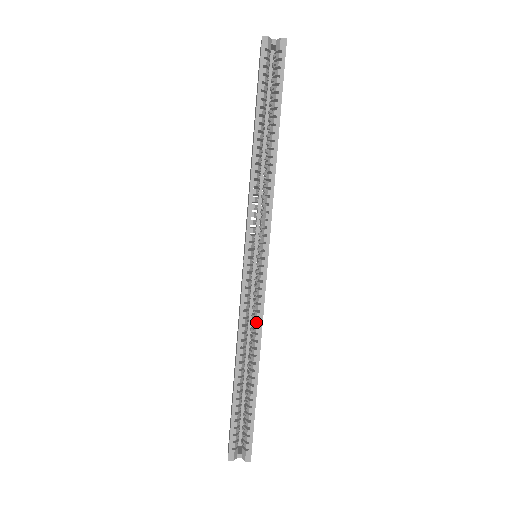
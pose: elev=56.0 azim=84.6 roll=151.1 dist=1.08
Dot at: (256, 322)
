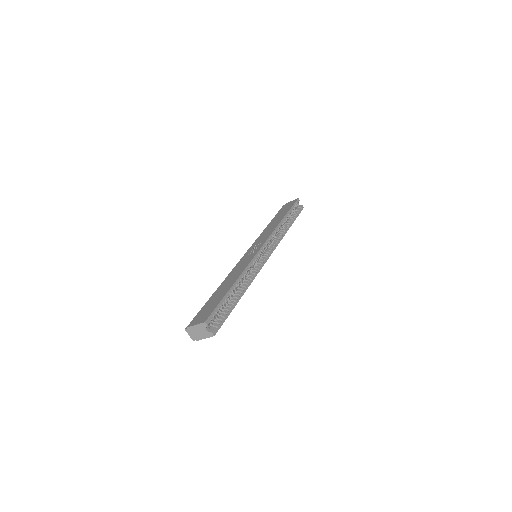
Dot at: (253, 274)
